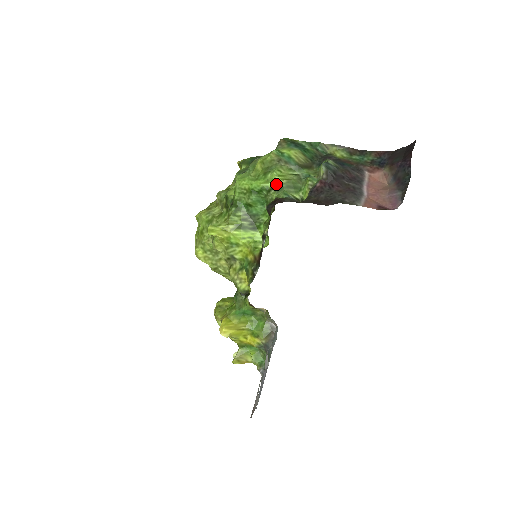
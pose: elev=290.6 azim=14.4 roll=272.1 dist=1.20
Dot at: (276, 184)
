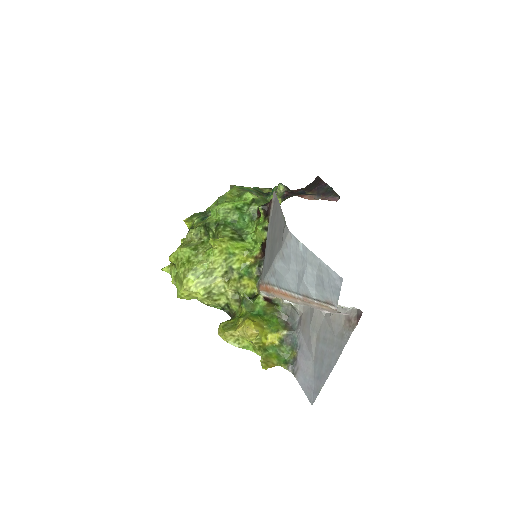
Dot at: (254, 199)
